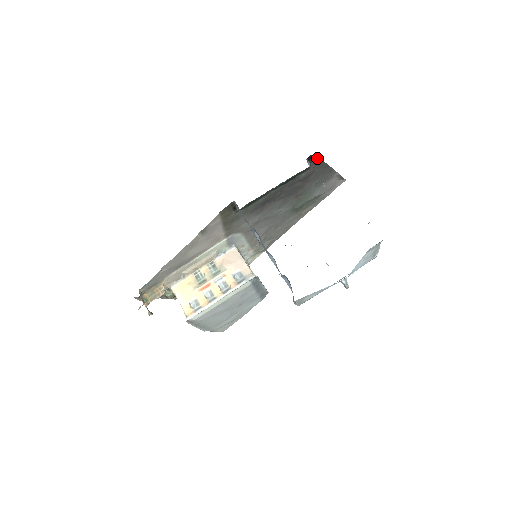
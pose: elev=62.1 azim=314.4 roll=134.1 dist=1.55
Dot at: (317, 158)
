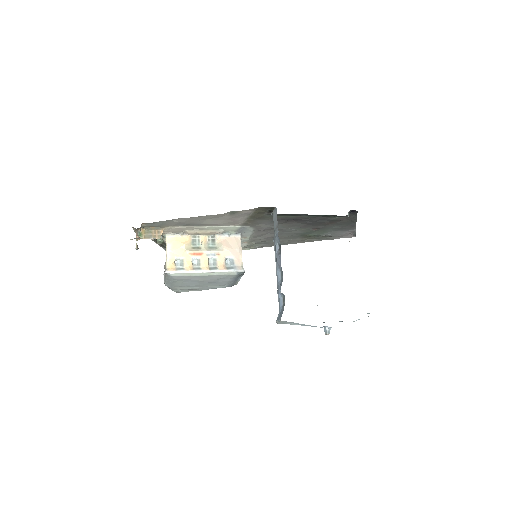
Dot at: (355, 213)
